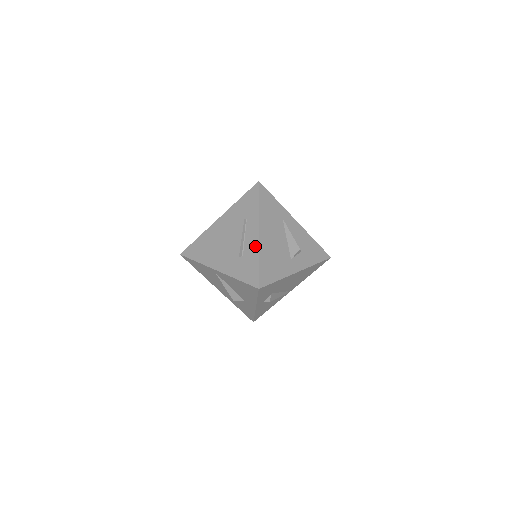
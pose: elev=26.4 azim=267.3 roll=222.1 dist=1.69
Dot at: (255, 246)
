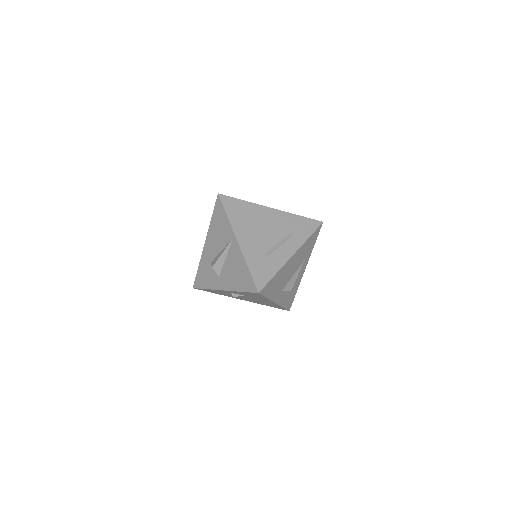
Dot at: (282, 261)
